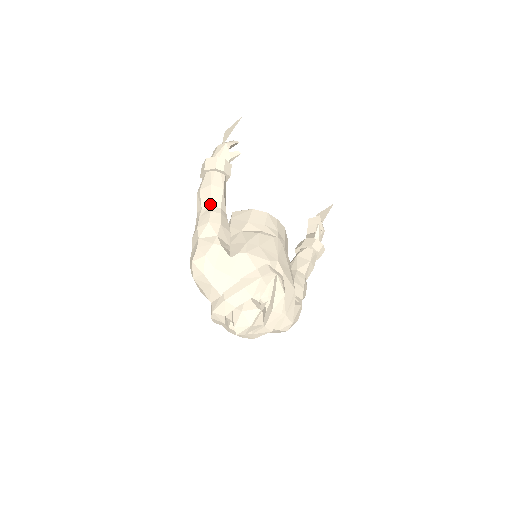
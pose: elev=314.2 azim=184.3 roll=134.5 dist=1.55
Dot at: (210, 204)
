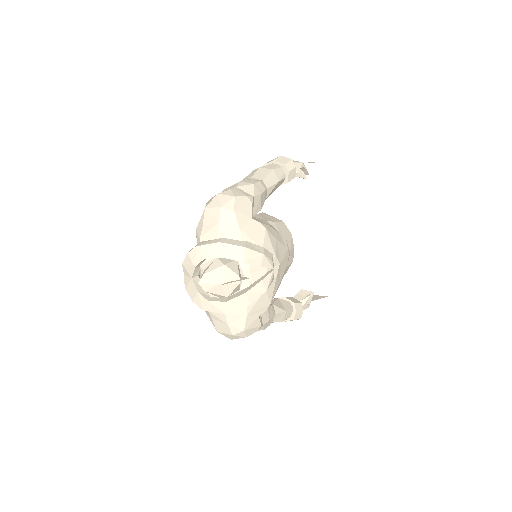
Dot at: (262, 179)
